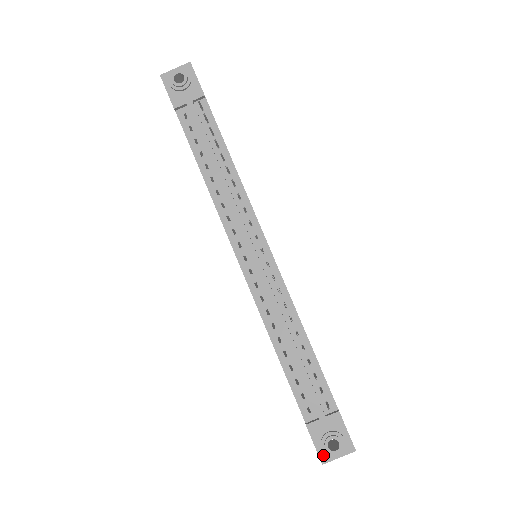
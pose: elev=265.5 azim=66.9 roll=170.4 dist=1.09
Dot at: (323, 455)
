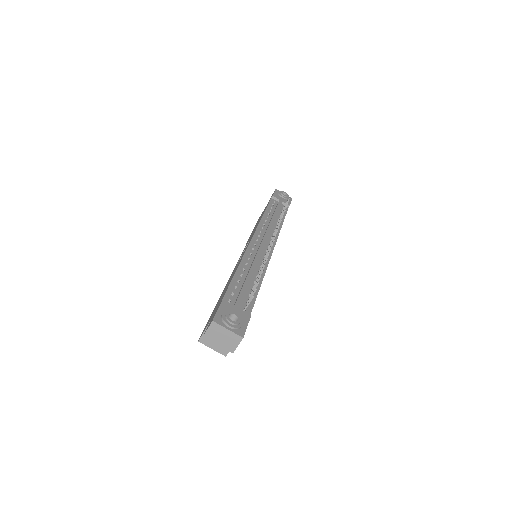
Dot at: (218, 318)
